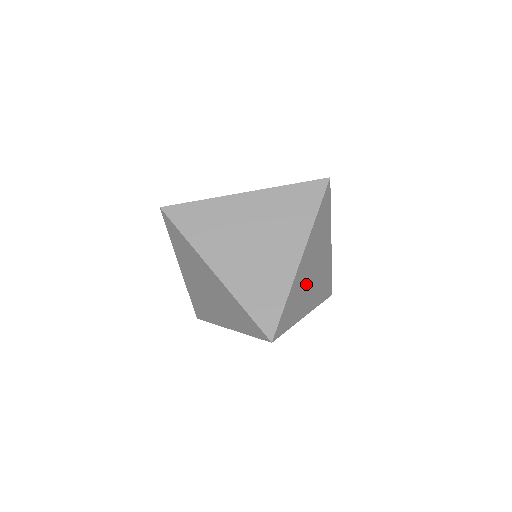
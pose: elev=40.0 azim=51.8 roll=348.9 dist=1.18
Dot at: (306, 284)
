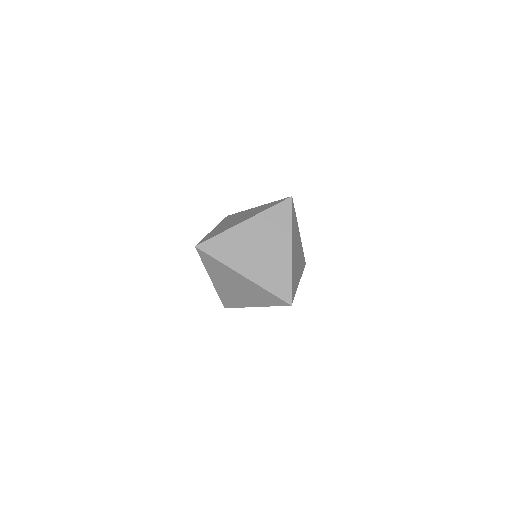
Dot at: occluded
